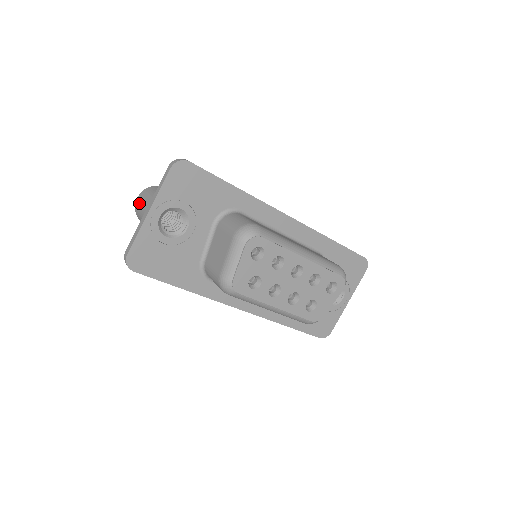
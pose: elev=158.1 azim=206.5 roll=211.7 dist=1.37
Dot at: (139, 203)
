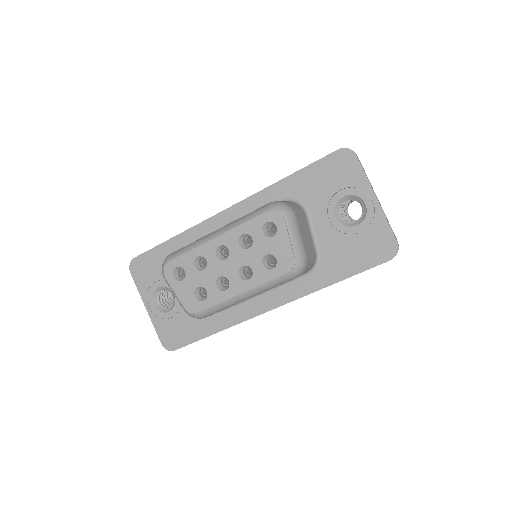
Dot at: occluded
